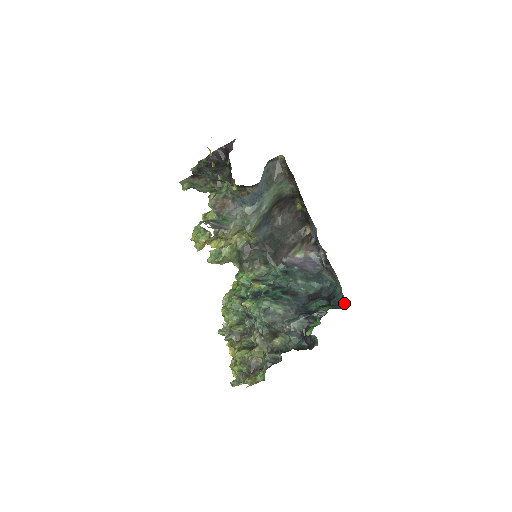
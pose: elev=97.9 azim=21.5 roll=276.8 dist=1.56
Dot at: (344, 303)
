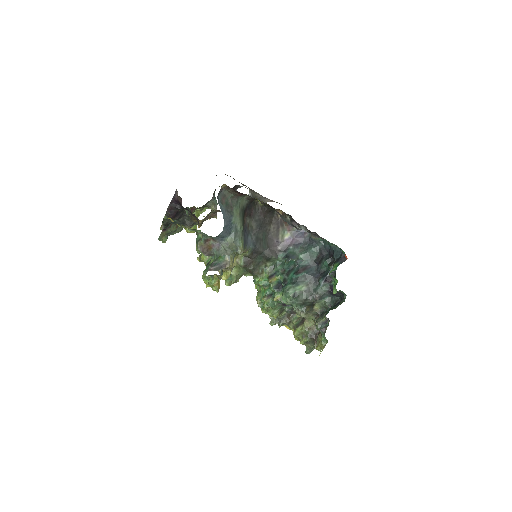
Dot at: (344, 254)
